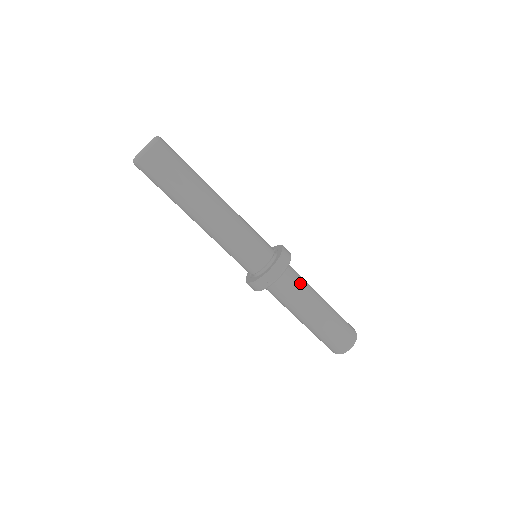
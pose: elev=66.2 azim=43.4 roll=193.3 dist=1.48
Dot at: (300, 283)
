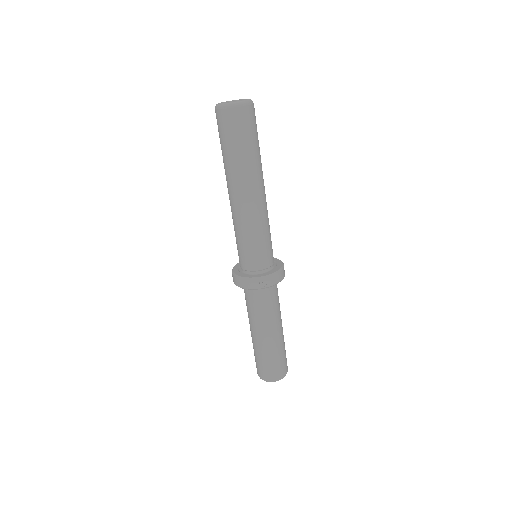
Dot at: (278, 299)
